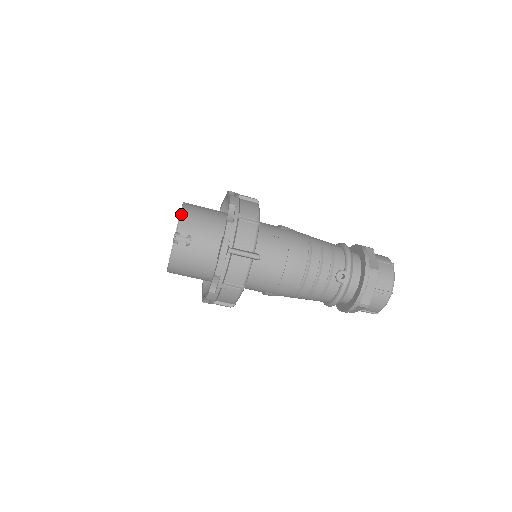
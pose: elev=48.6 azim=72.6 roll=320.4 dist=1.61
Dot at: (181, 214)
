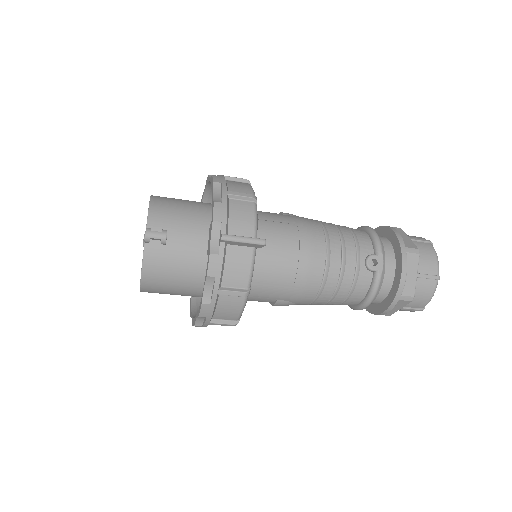
Dot at: (149, 205)
